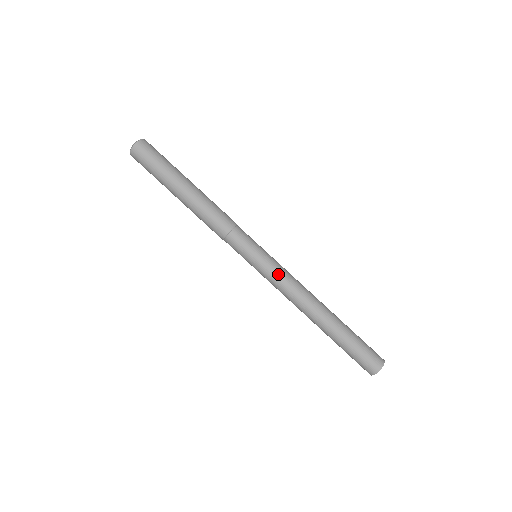
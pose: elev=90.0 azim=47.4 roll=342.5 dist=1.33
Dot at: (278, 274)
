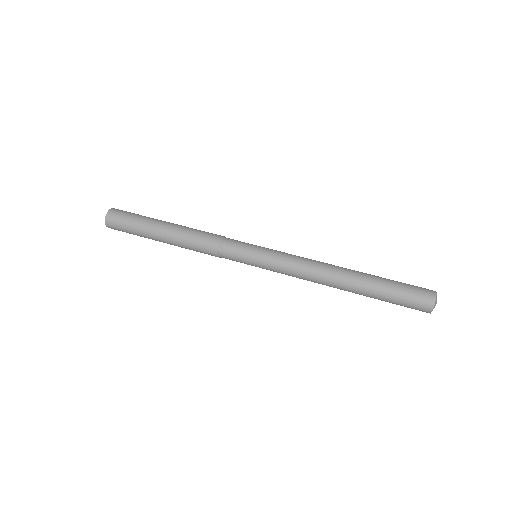
Dot at: occluded
